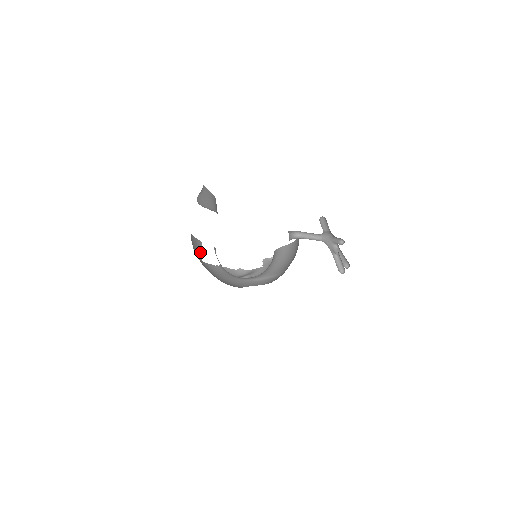
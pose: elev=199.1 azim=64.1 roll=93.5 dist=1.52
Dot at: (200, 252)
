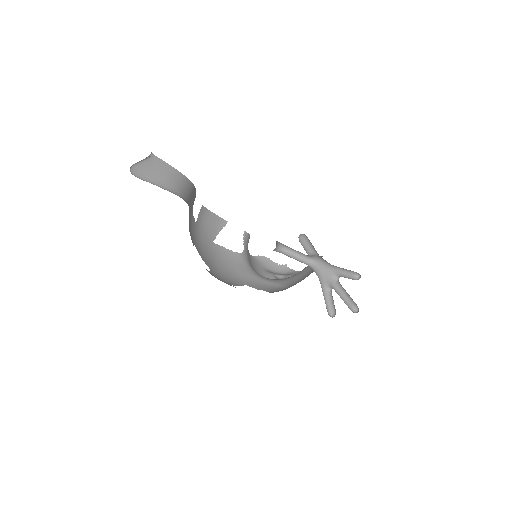
Dot at: (217, 231)
